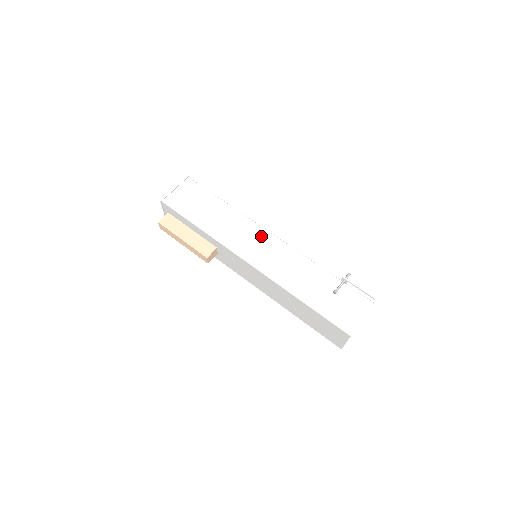
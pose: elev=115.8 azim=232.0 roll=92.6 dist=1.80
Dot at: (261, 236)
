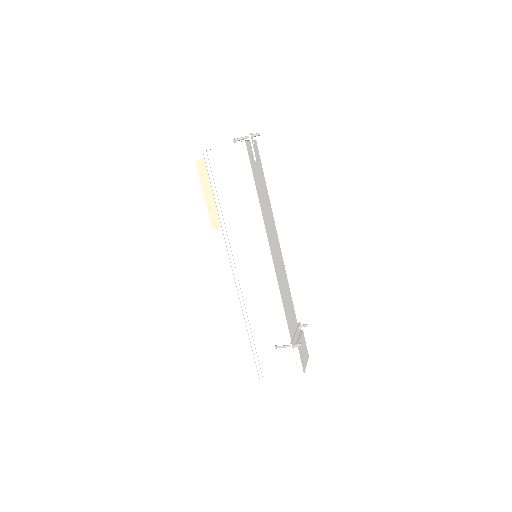
Dot at: (262, 256)
